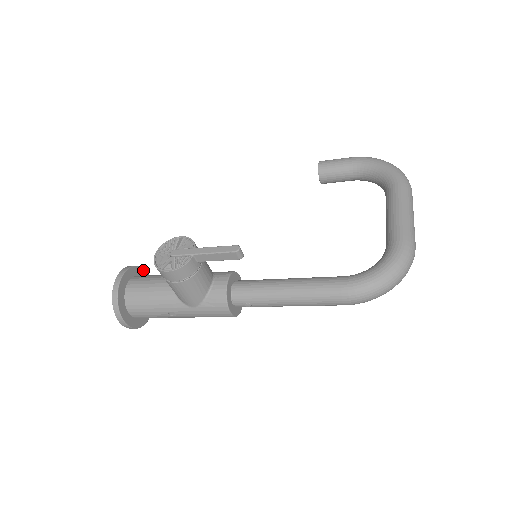
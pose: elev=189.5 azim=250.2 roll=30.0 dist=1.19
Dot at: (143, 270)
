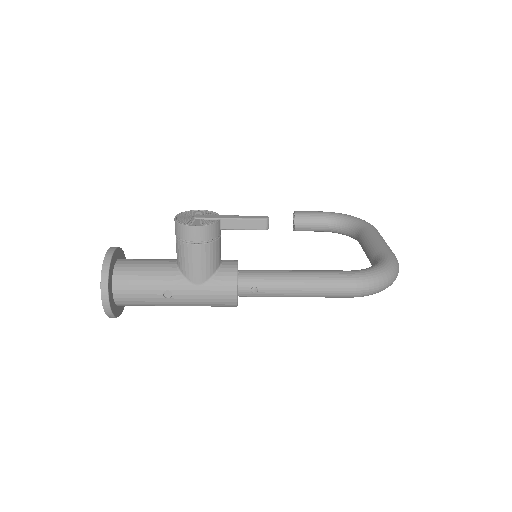
Dot at: occluded
